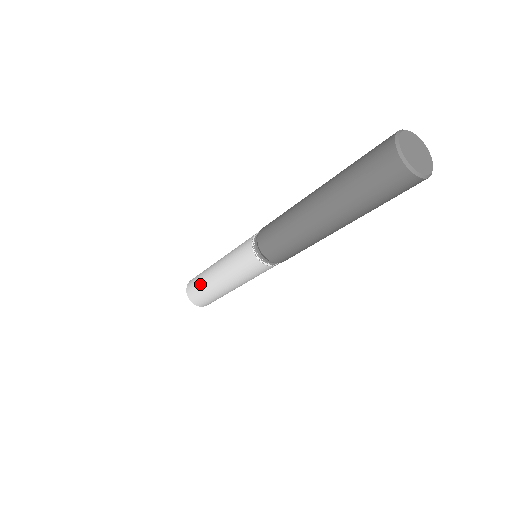
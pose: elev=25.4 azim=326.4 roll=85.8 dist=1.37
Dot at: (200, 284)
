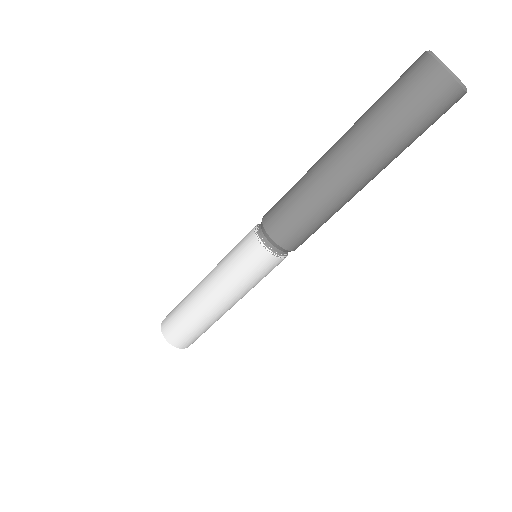
Dot at: (181, 305)
